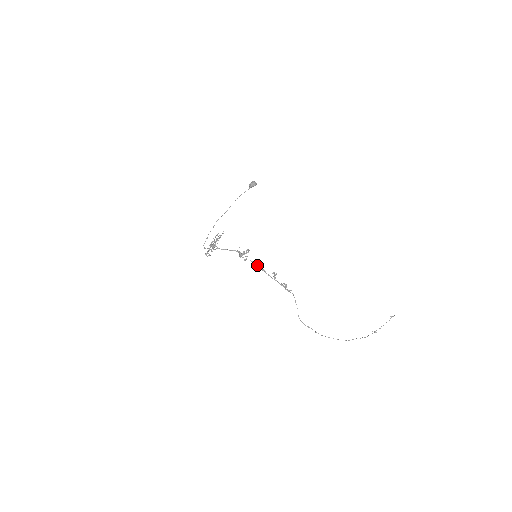
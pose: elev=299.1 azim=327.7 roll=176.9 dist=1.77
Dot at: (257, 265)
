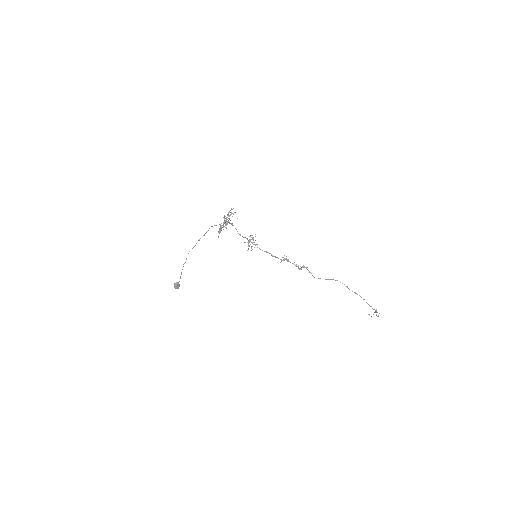
Dot at: (266, 252)
